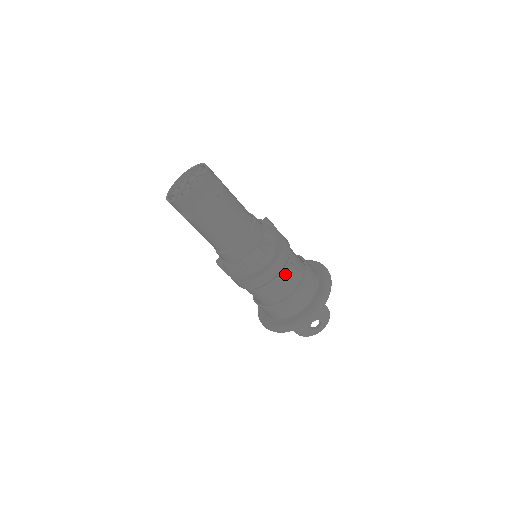
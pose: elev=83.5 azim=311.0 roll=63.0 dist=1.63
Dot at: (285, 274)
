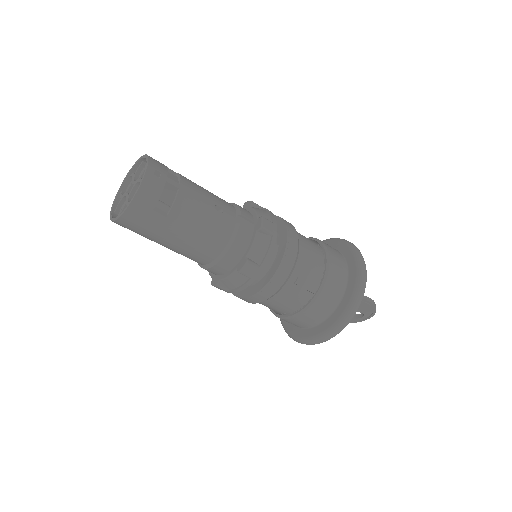
Dot at: (284, 294)
